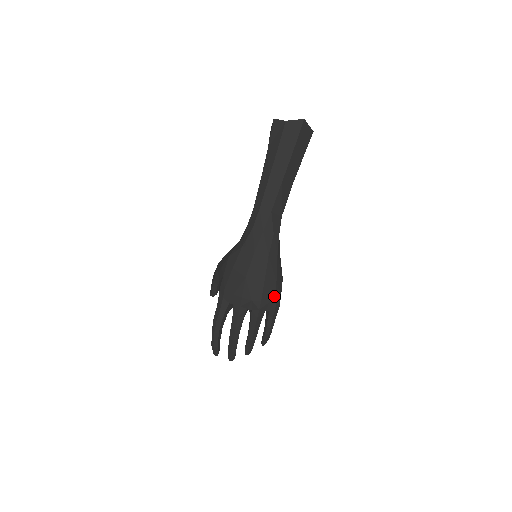
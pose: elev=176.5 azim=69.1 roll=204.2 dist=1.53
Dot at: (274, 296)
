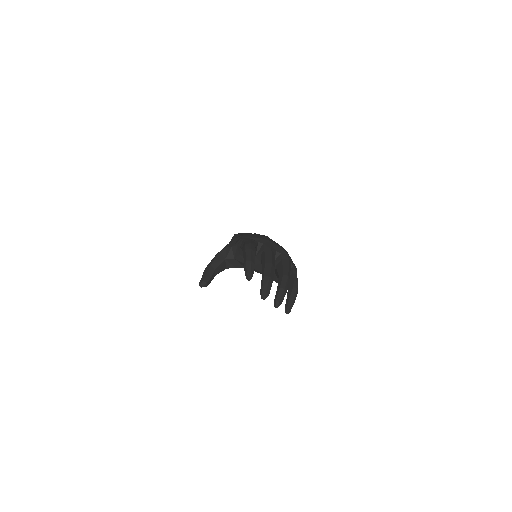
Dot at: occluded
